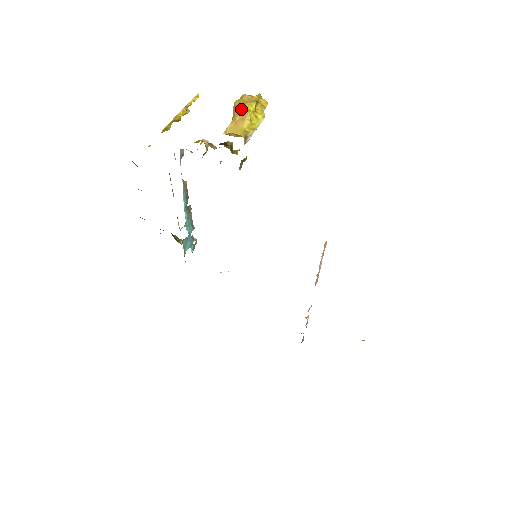
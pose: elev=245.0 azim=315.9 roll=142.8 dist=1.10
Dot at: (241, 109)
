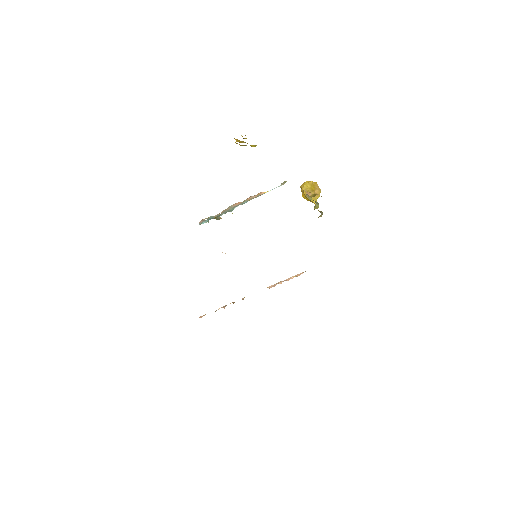
Dot at: (318, 189)
